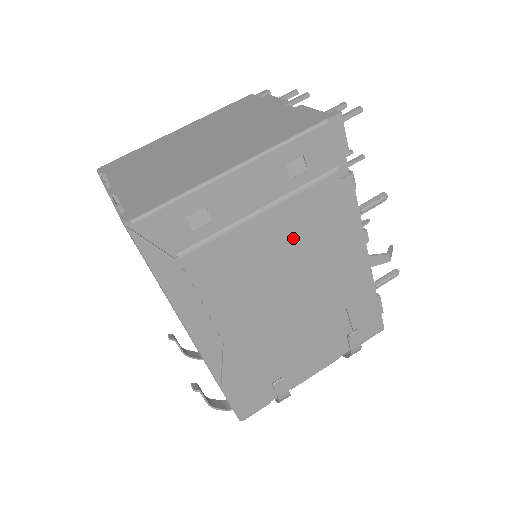
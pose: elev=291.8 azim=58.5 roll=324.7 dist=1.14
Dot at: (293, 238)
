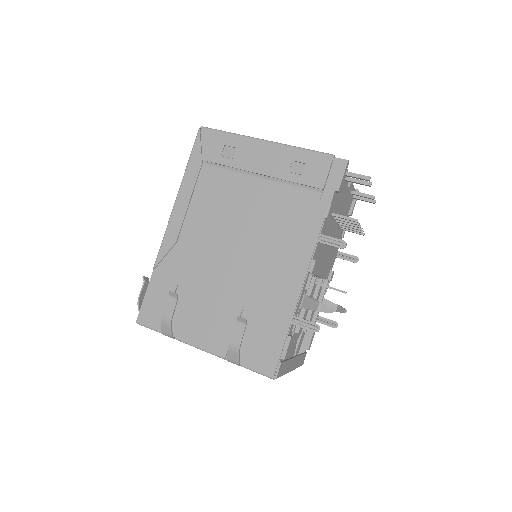
Dot at: (264, 213)
